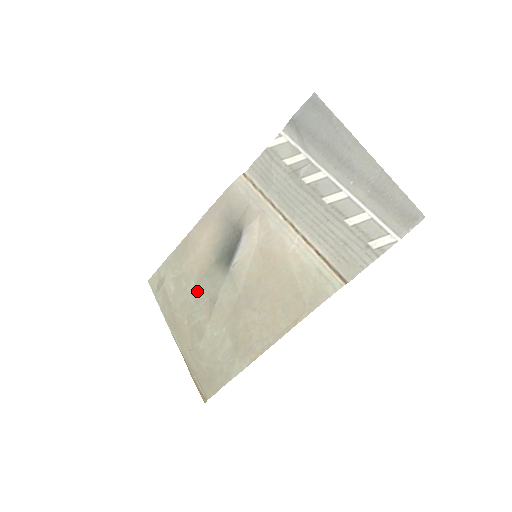
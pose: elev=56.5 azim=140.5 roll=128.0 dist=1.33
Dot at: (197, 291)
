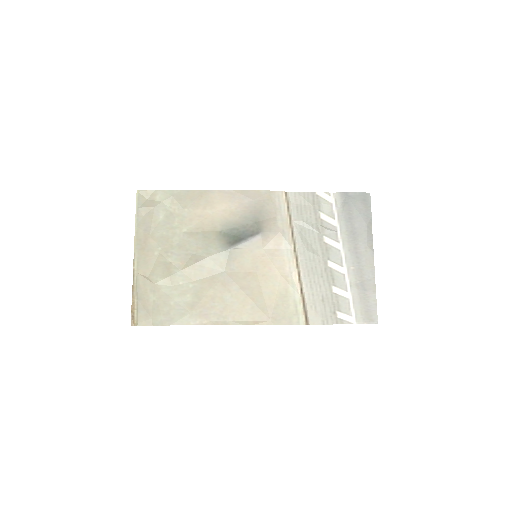
Dot at: (186, 239)
